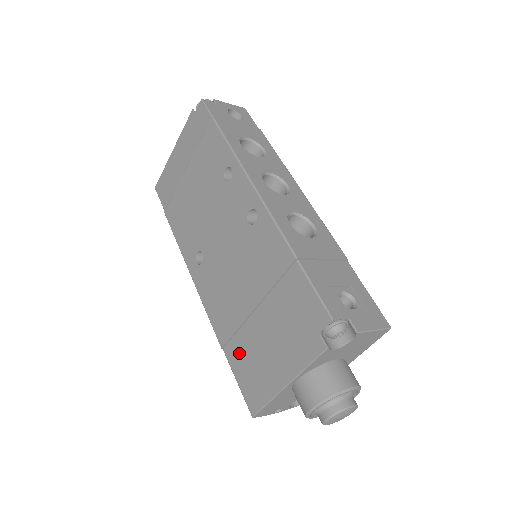
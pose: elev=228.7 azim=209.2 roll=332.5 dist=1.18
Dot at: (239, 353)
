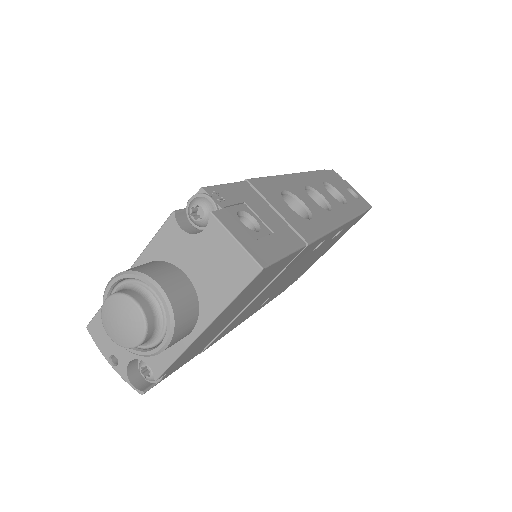
Dot at: occluded
